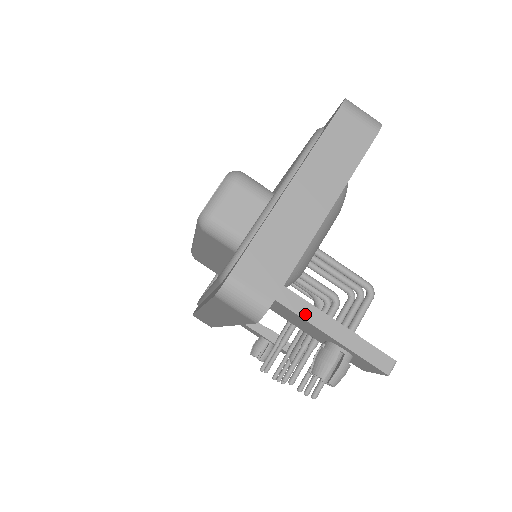
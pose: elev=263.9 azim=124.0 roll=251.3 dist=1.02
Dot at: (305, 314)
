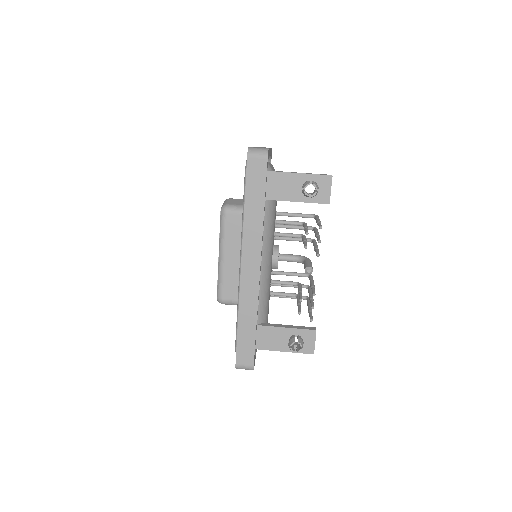
Dot at: (285, 172)
